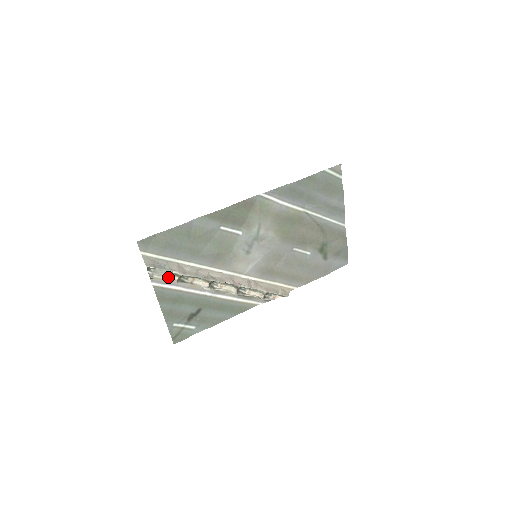
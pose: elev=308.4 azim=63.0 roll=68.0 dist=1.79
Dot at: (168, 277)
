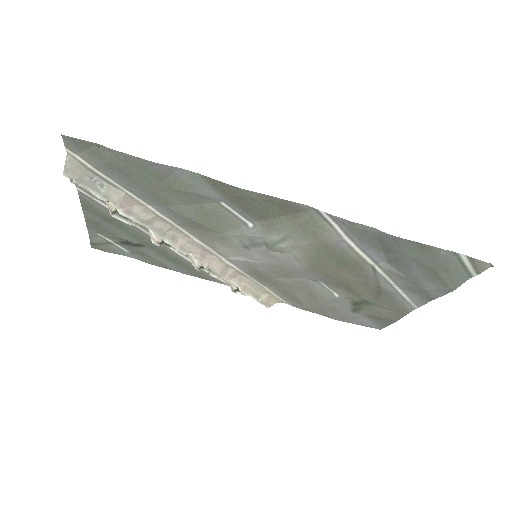
Dot at: occluded
